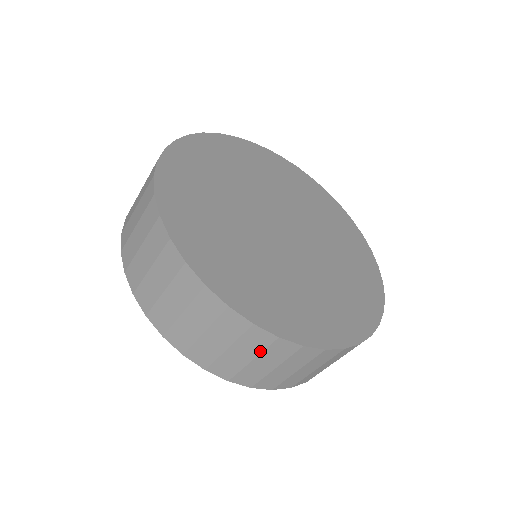
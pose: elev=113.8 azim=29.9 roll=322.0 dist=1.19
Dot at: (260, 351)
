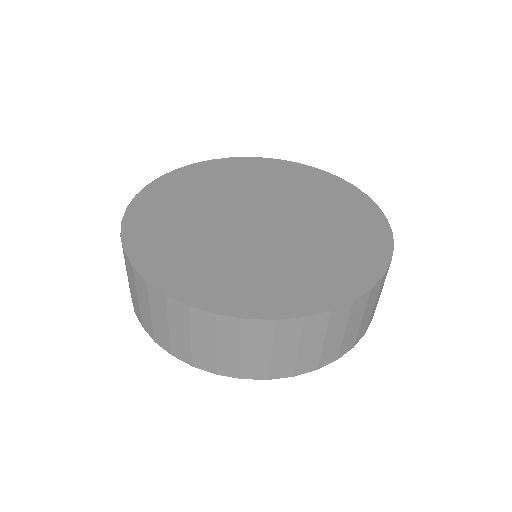
Dot at: (299, 337)
